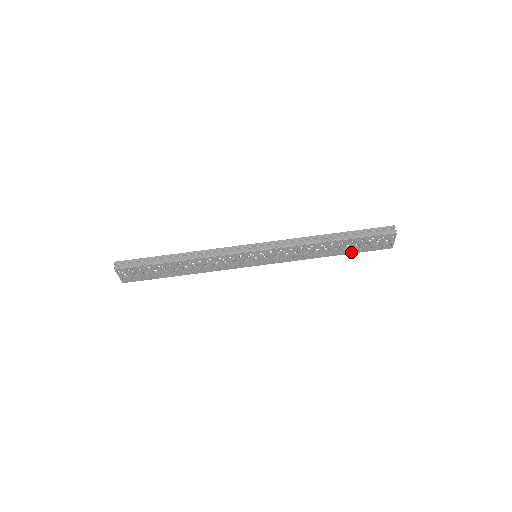
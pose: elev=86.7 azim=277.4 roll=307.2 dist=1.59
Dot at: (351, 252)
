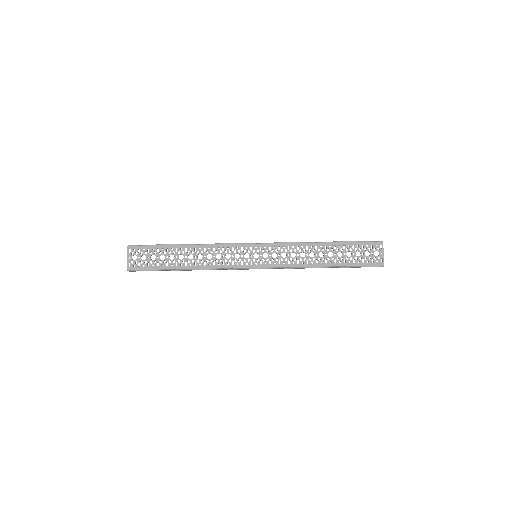
Dot at: (345, 264)
